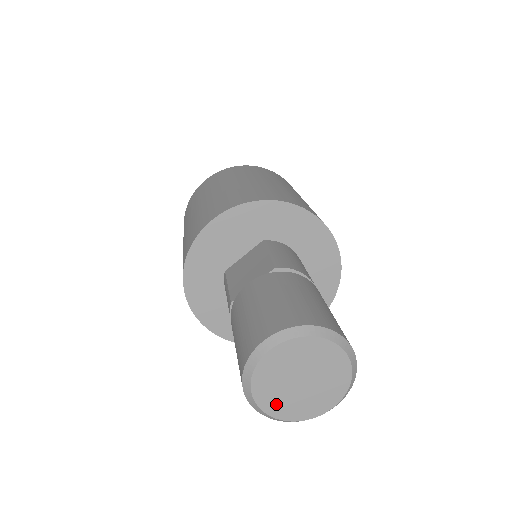
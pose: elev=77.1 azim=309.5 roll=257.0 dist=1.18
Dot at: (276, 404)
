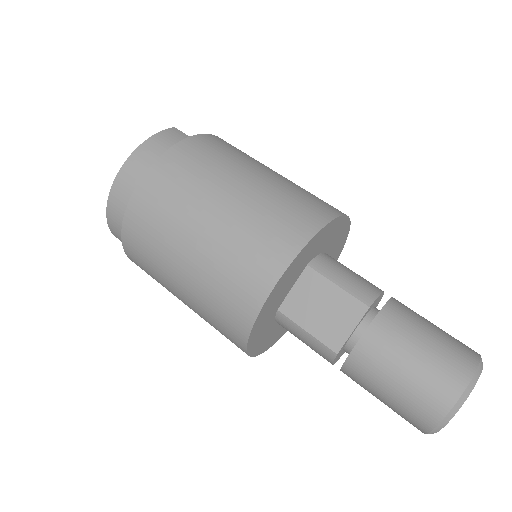
Dot at: occluded
